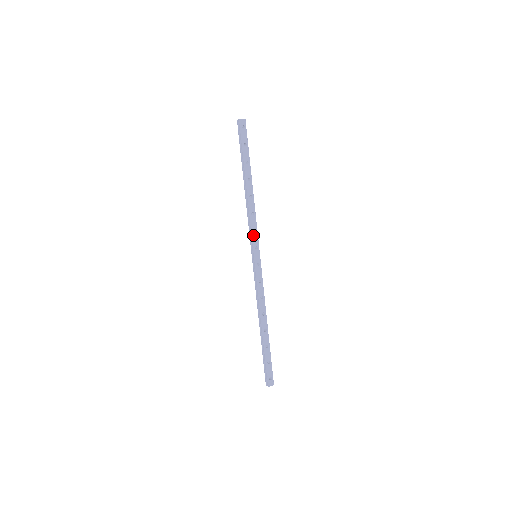
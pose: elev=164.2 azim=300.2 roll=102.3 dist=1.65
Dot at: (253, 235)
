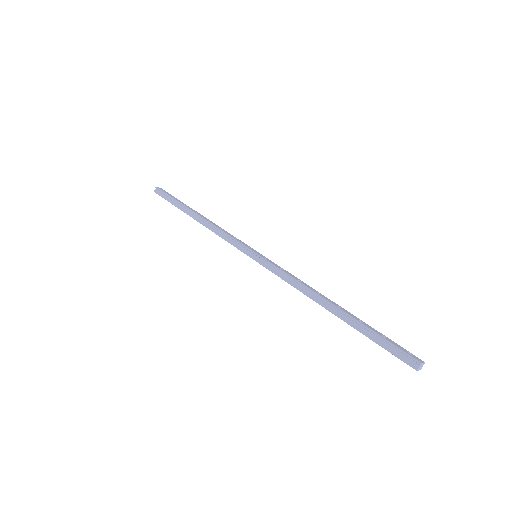
Dot at: (237, 240)
